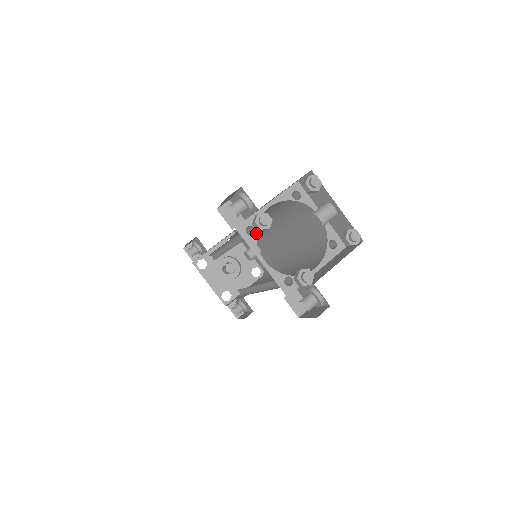
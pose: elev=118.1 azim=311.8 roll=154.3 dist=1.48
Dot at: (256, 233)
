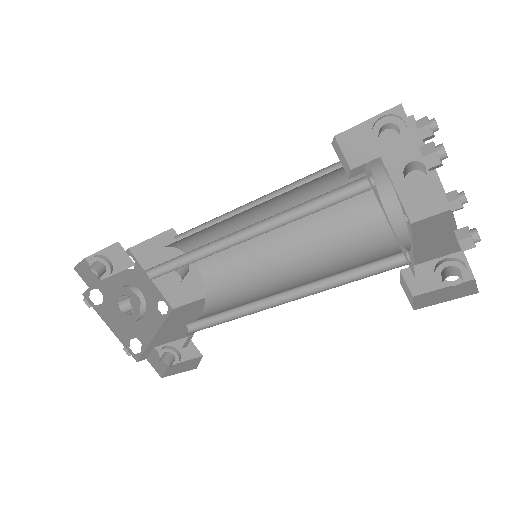
Dot at: (214, 234)
